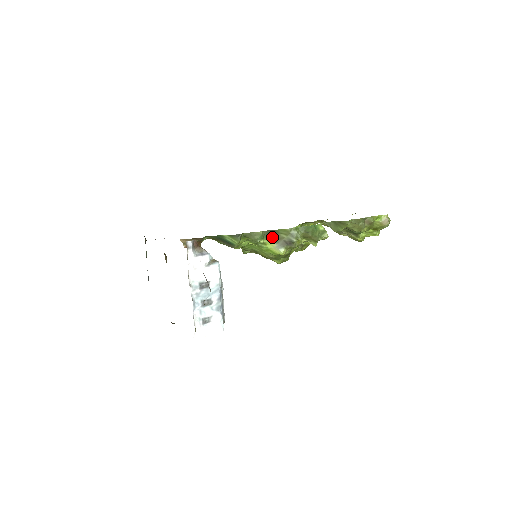
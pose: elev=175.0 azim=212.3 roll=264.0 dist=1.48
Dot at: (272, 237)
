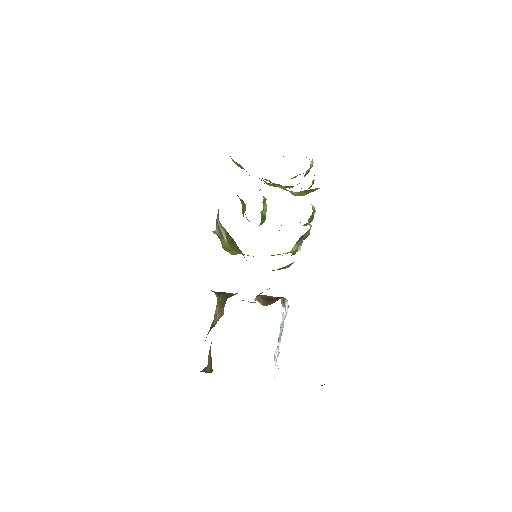
Dot at: (298, 241)
